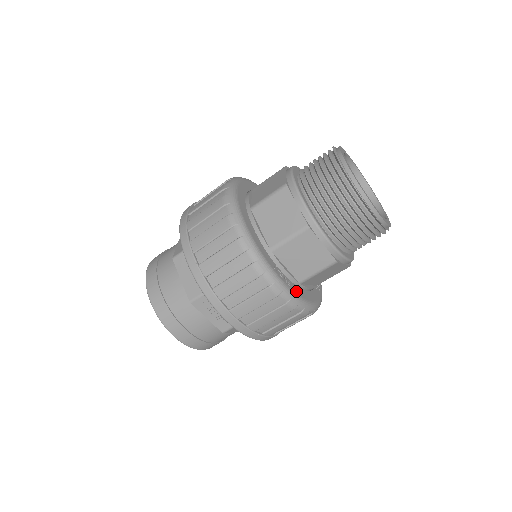
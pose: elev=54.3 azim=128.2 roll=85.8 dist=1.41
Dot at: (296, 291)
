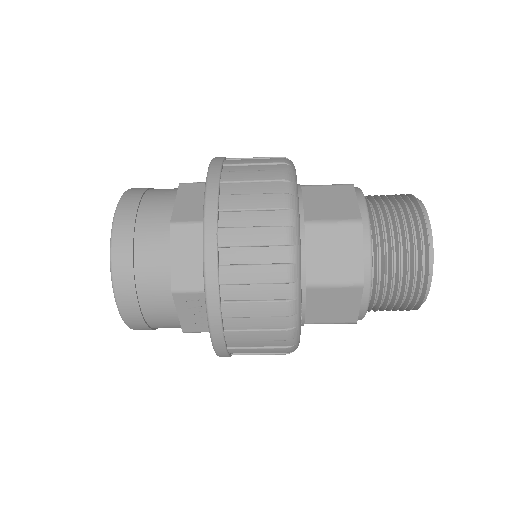
Dot at: occluded
